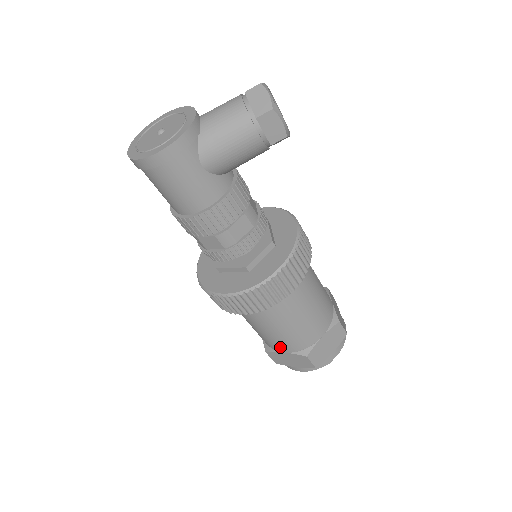
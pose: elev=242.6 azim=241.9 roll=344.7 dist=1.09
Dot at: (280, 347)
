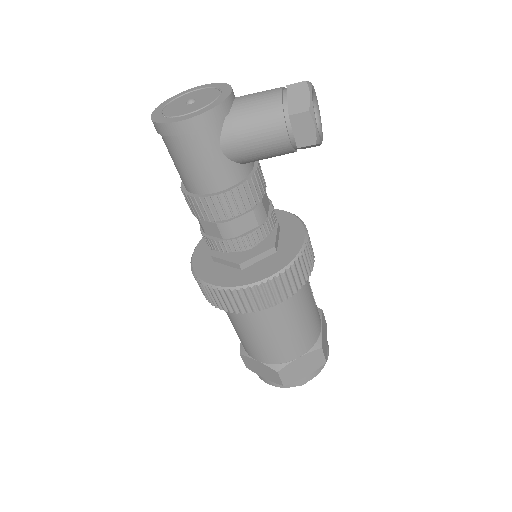
Dot at: (254, 354)
